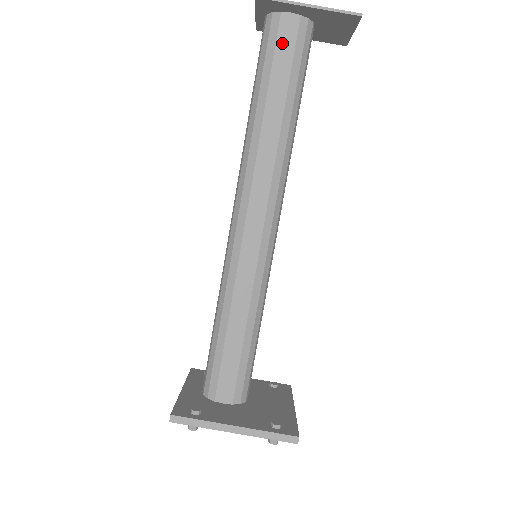
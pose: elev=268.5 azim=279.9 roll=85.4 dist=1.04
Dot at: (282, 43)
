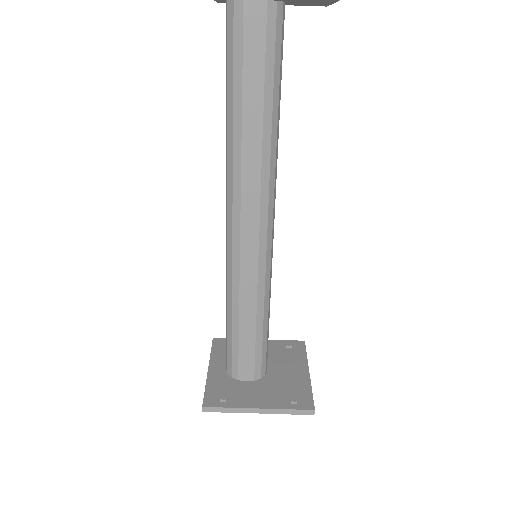
Dot at: (250, 39)
